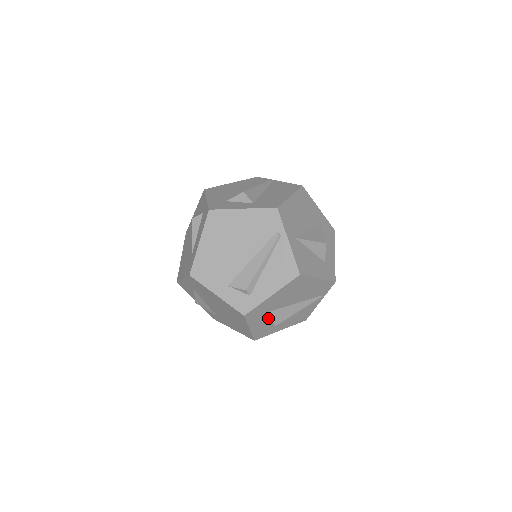
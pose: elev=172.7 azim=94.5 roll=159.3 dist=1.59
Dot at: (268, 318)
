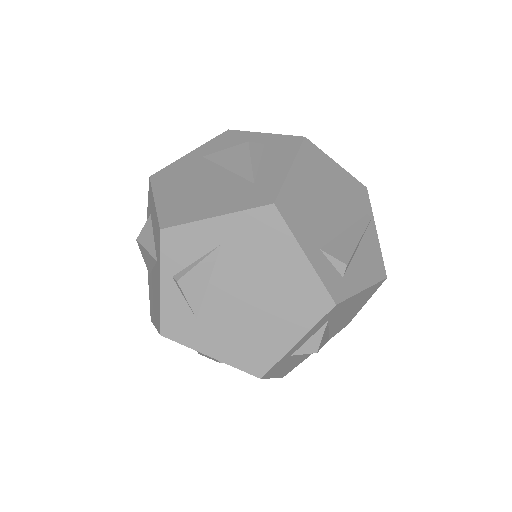
Dot at: (321, 333)
